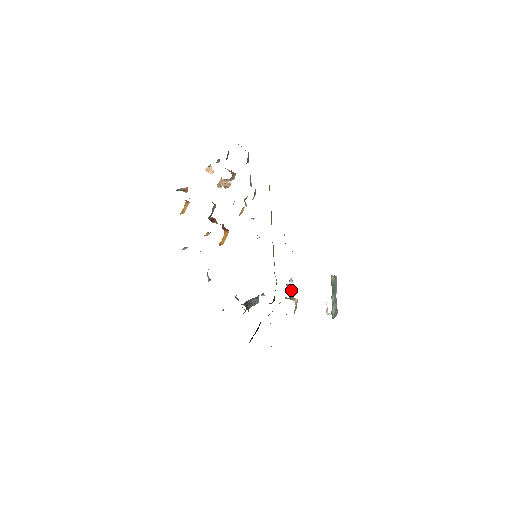
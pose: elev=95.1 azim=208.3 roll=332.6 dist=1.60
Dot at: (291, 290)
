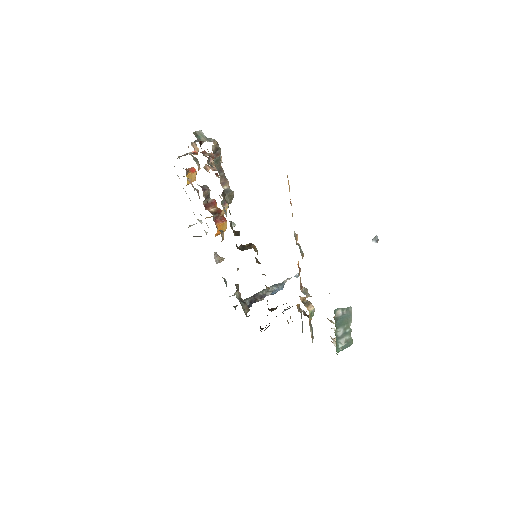
Dot at: (307, 295)
